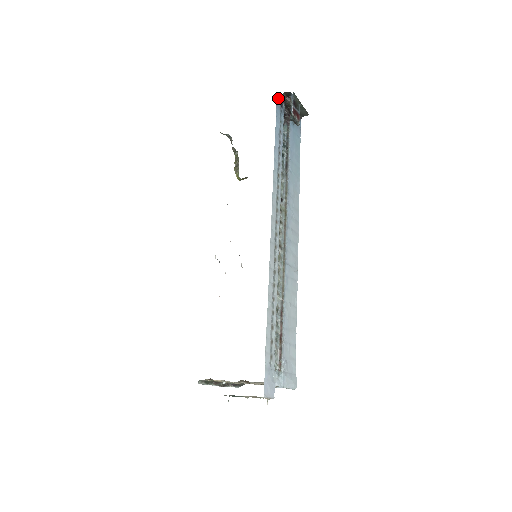
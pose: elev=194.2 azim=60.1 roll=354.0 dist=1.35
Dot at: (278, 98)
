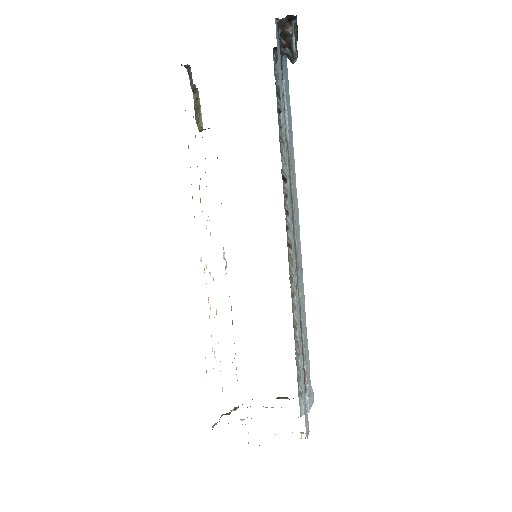
Dot at: (276, 22)
